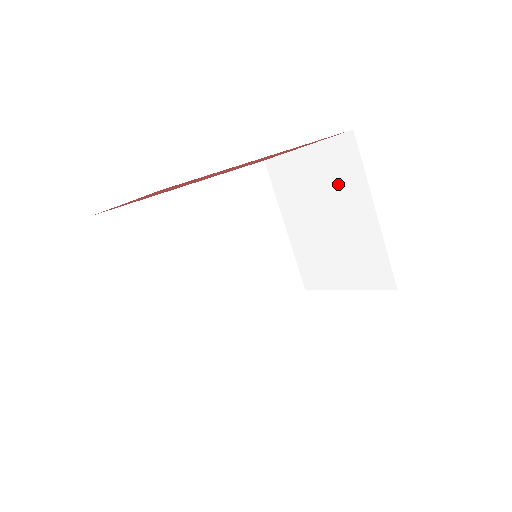
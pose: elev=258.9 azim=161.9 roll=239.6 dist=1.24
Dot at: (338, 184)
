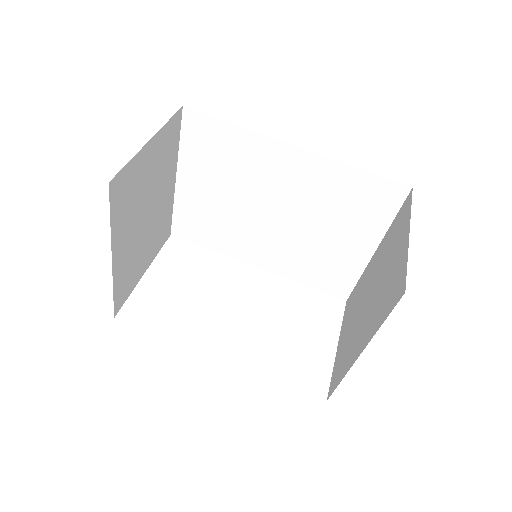
Dot at: (381, 297)
